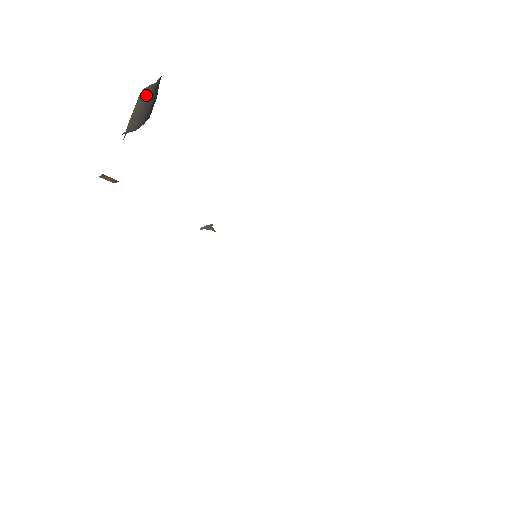
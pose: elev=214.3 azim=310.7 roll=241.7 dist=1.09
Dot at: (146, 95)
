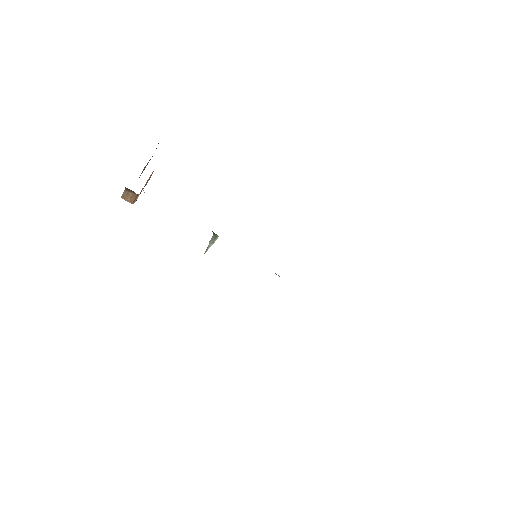
Dot at: occluded
